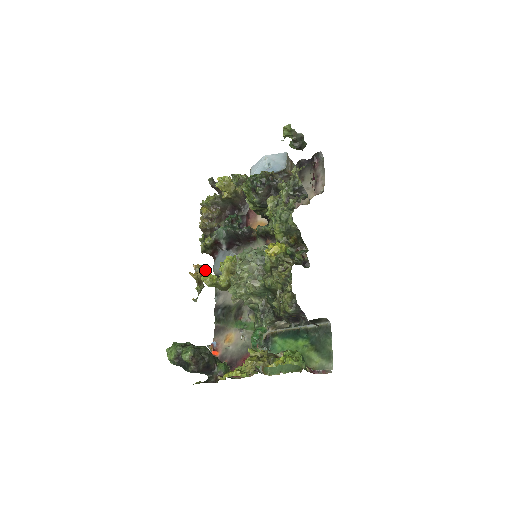
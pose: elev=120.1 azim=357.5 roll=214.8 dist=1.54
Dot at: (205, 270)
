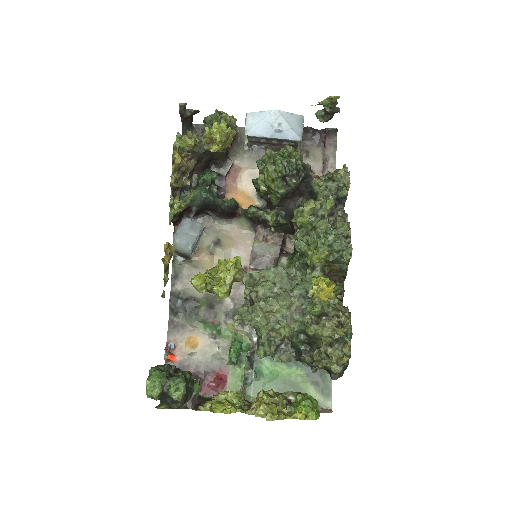
Dot at: (174, 251)
